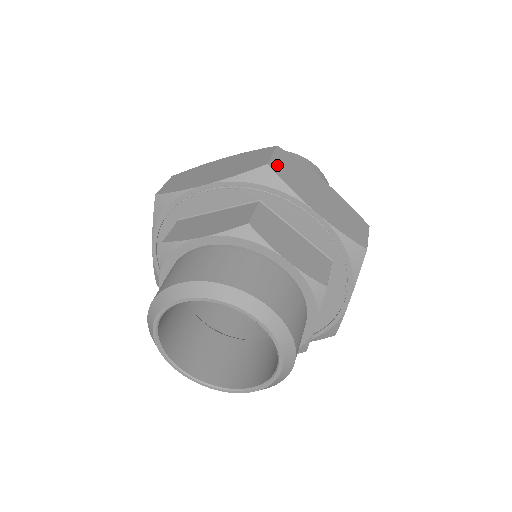
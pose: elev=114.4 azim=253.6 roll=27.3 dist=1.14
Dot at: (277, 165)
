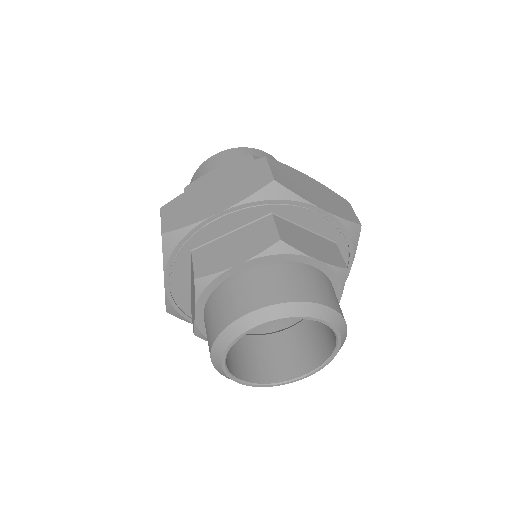
Dot at: (278, 177)
